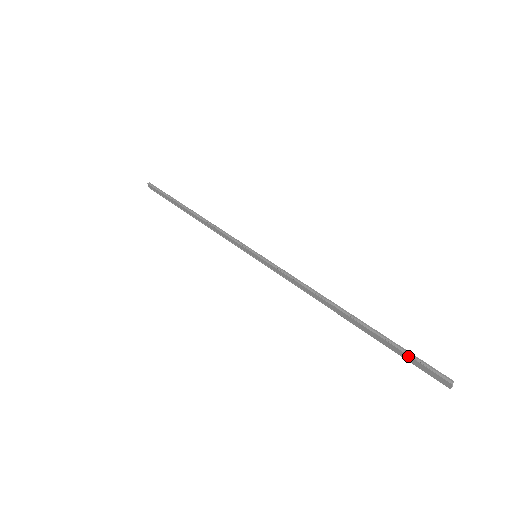
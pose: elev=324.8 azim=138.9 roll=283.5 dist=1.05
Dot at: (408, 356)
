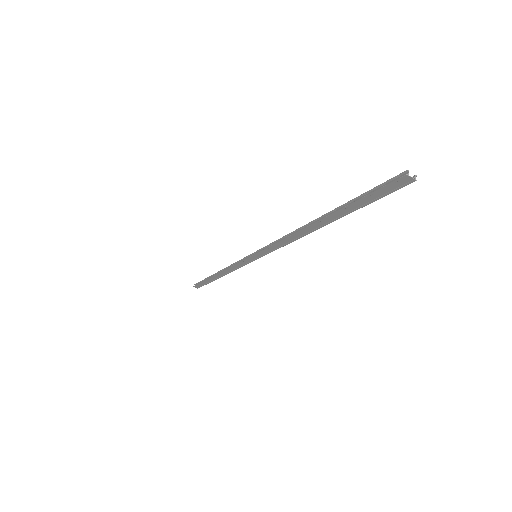
Dot at: (366, 197)
